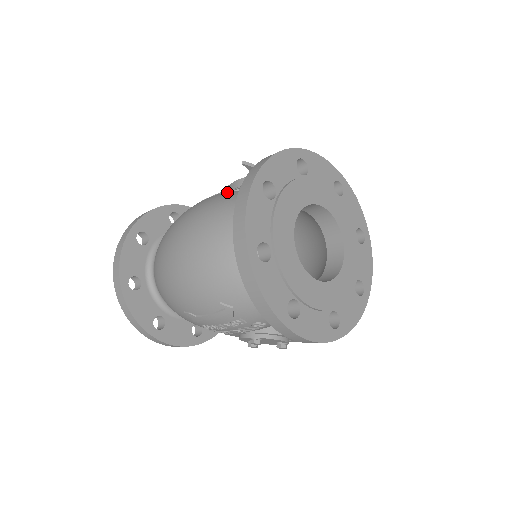
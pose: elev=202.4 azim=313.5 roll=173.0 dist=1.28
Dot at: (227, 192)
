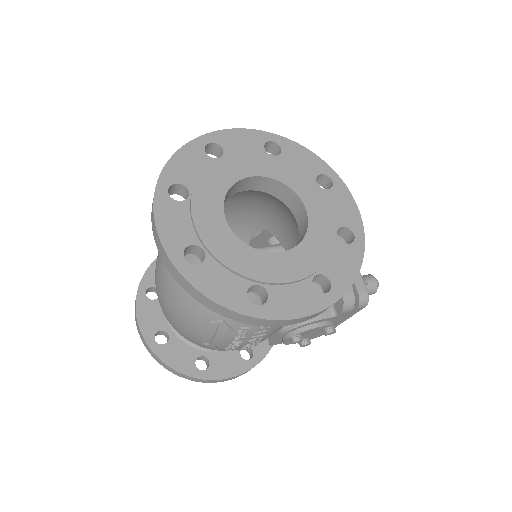
Dot at: occluded
